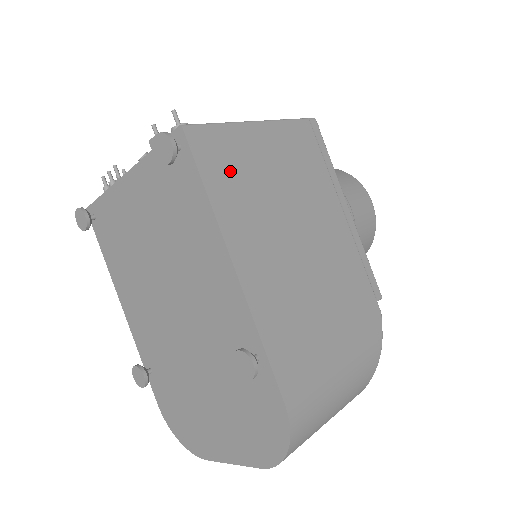
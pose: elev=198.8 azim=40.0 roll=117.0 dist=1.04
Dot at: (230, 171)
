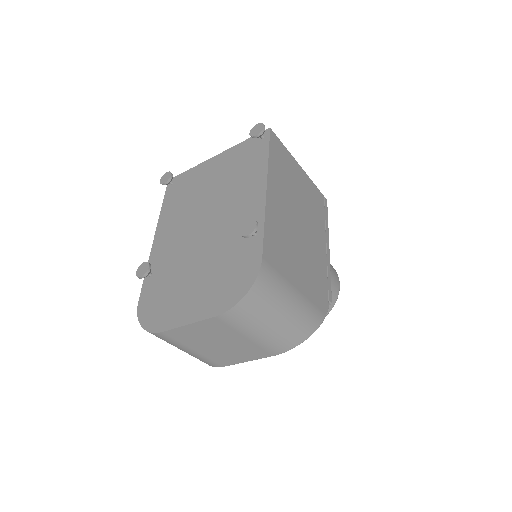
Dot at: (281, 162)
